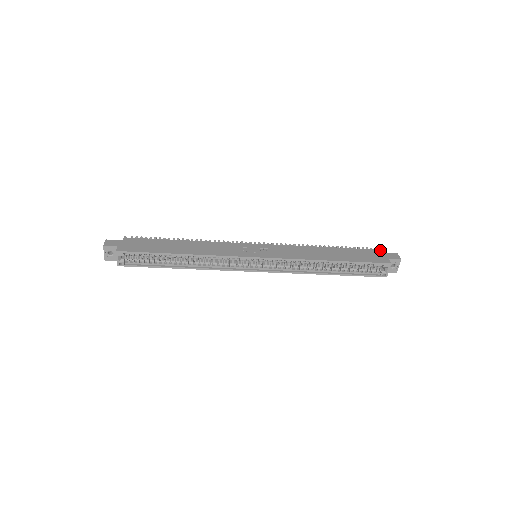
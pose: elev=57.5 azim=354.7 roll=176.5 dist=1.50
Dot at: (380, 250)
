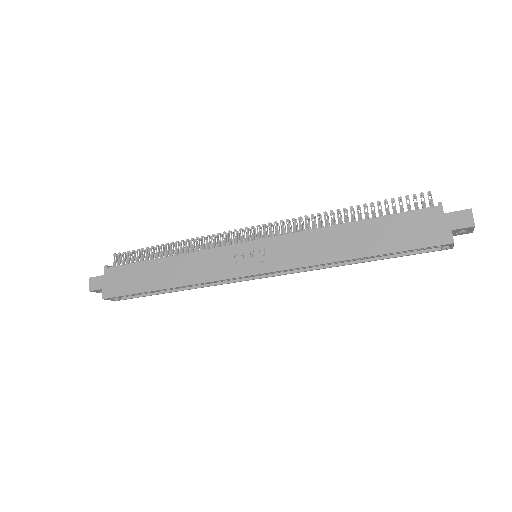
Dot at: (440, 207)
